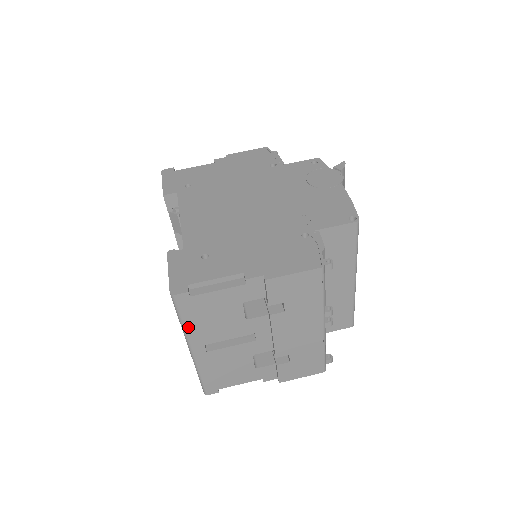
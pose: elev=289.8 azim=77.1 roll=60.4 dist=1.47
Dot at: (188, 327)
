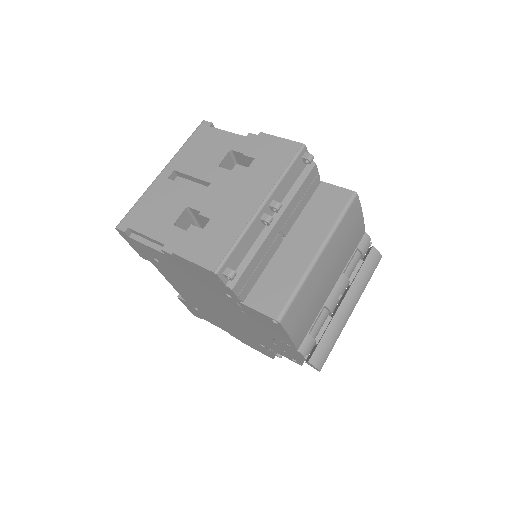
Dot at: (184, 149)
